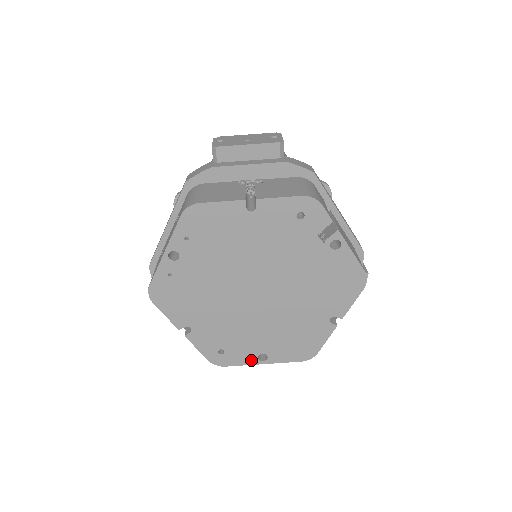
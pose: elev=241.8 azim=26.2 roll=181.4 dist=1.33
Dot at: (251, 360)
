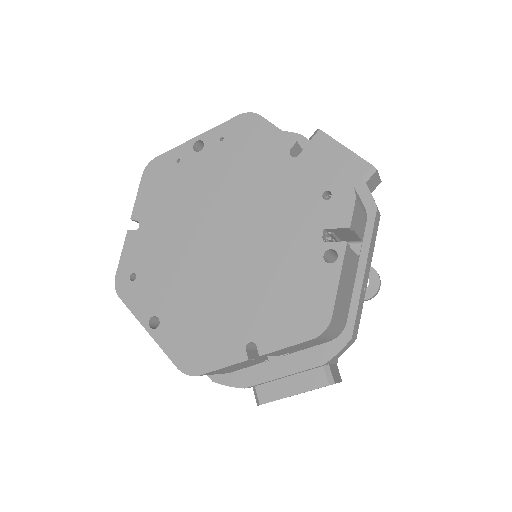
Dot at: (143, 314)
